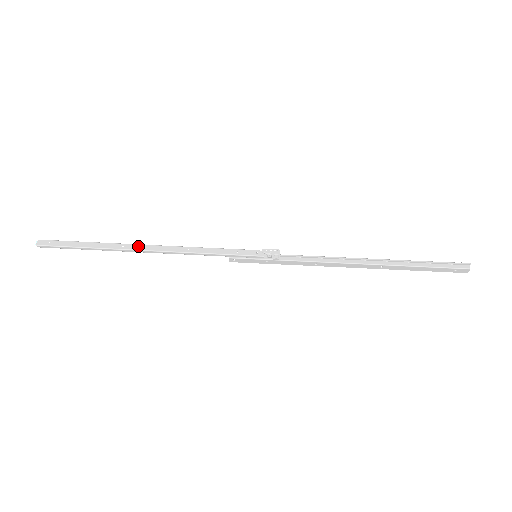
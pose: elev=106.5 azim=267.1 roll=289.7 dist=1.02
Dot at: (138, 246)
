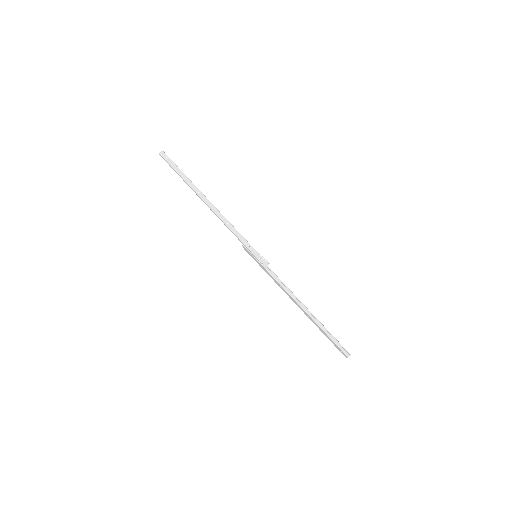
Dot at: (206, 199)
